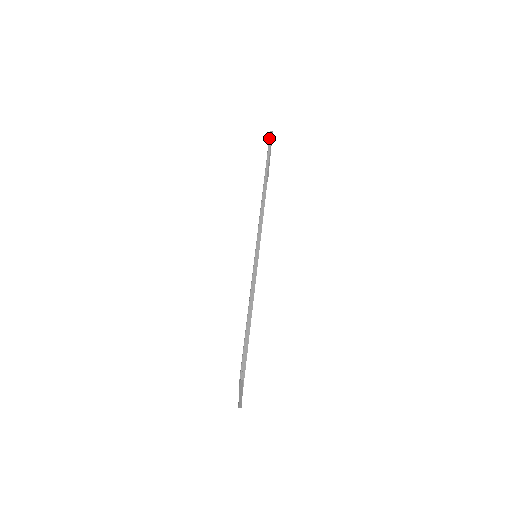
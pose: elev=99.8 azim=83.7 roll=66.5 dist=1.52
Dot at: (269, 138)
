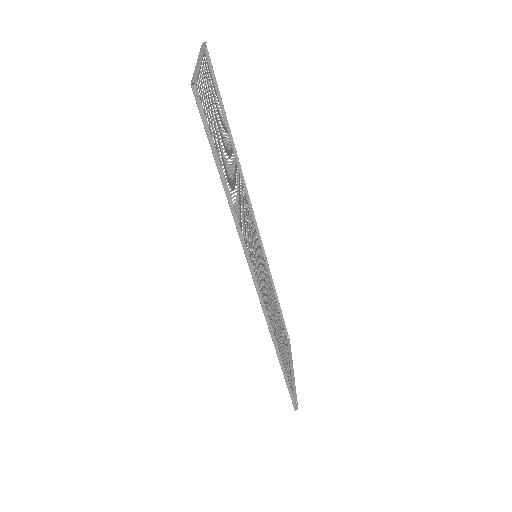
Dot at: occluded
